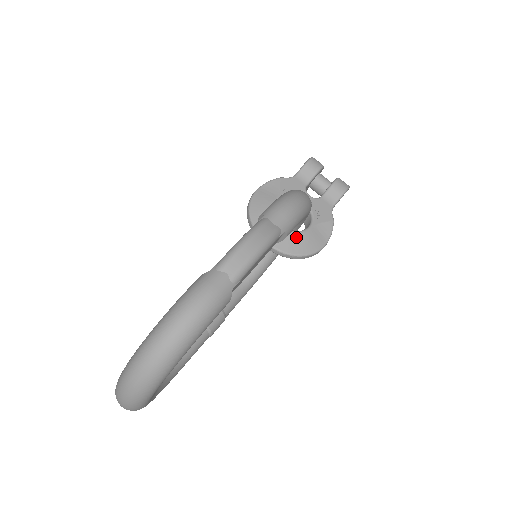
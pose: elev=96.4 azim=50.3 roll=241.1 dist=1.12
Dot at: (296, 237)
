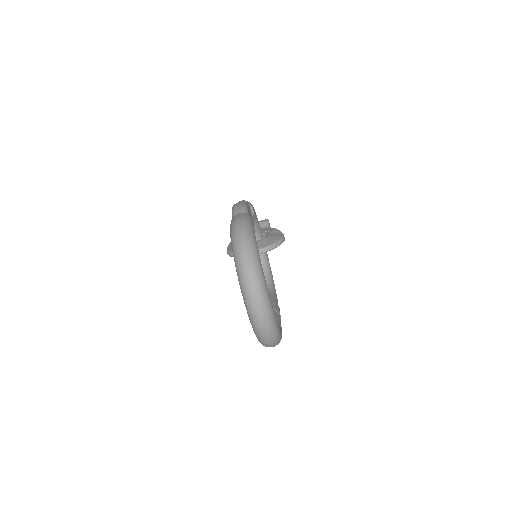
Dot at: (266, 240)
